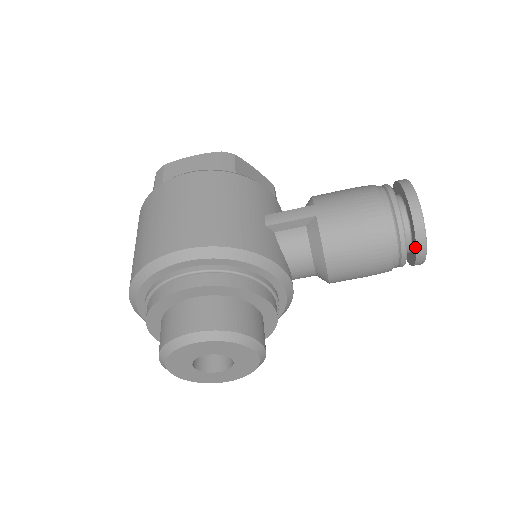
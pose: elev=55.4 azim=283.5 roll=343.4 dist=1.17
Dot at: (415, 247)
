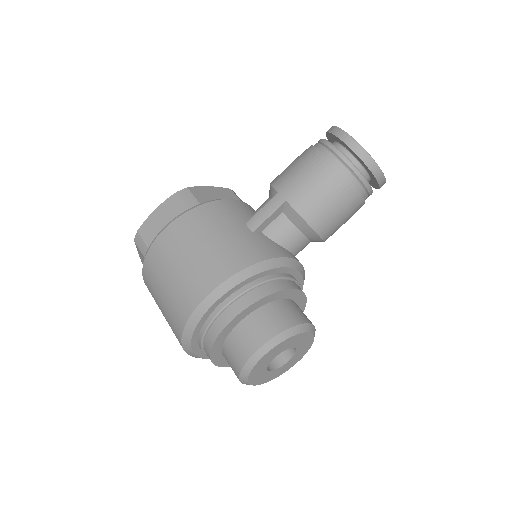
Dot at: (374, 177)
